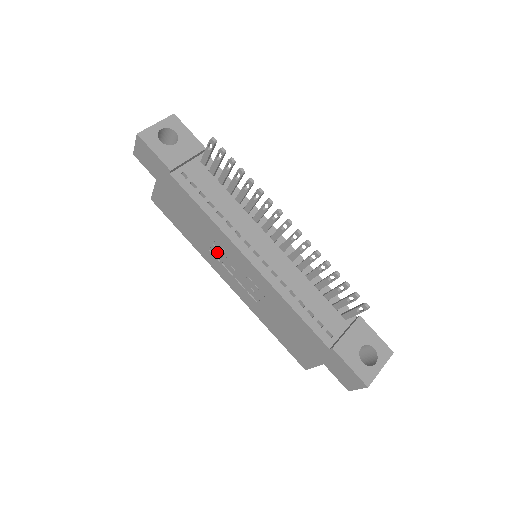
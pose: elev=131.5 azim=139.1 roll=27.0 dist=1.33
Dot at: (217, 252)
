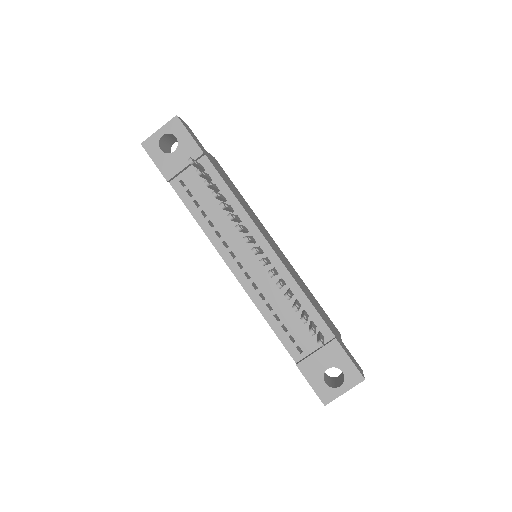
Dot at: occluded
